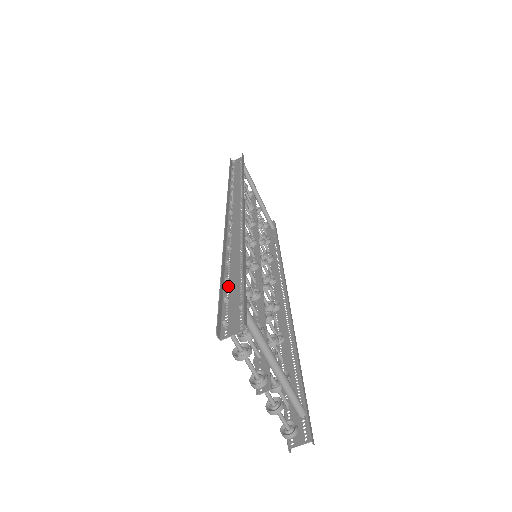
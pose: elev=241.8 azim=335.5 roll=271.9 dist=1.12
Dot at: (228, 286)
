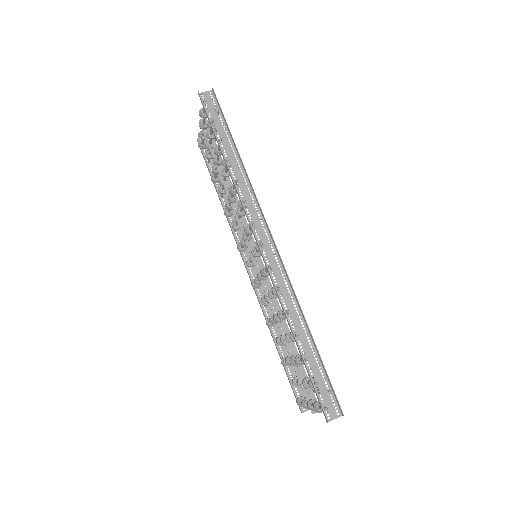
Dot at: (304, 360)
